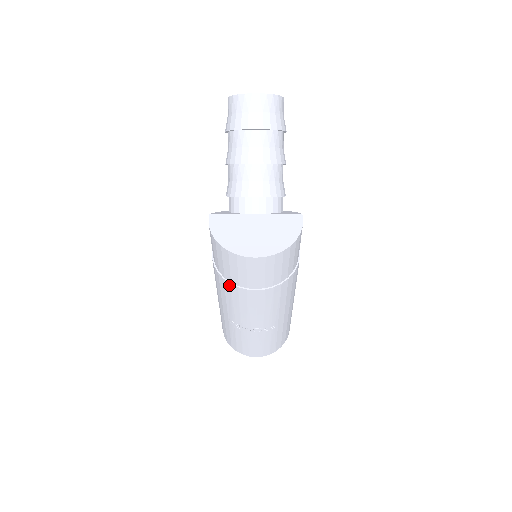
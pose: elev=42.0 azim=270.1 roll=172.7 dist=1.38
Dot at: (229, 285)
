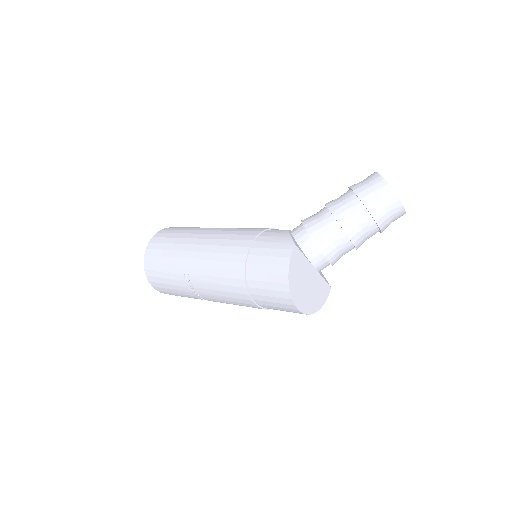
Dot at: (243, 286)
